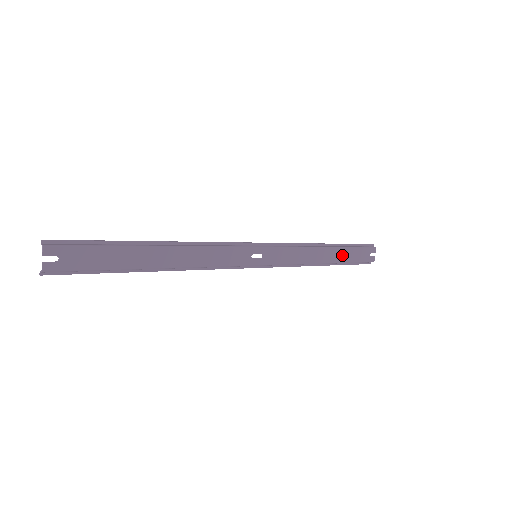
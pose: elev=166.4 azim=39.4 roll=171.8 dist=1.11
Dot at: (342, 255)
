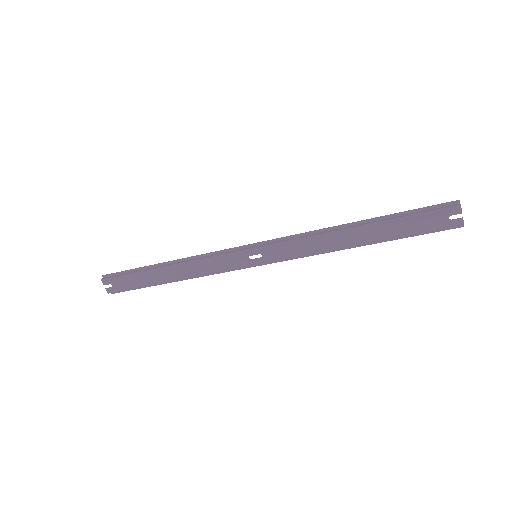
Dot at: (385, 230)
